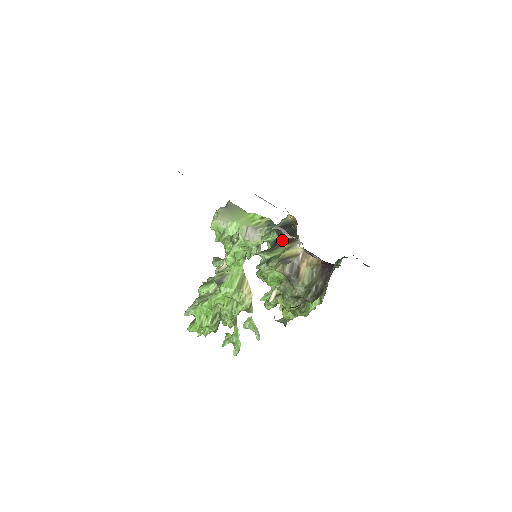
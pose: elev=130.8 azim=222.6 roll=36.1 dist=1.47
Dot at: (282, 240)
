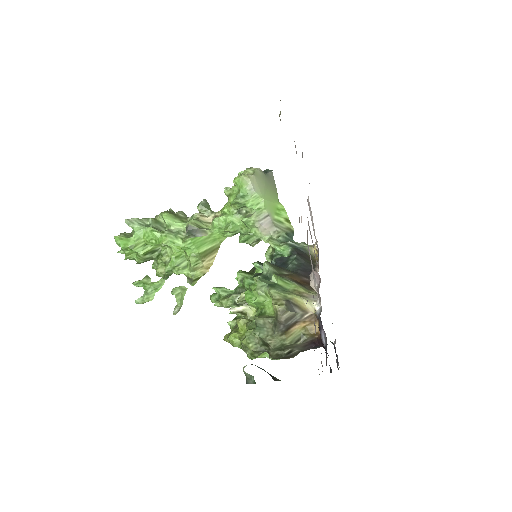
Dot at: (293, 268)
